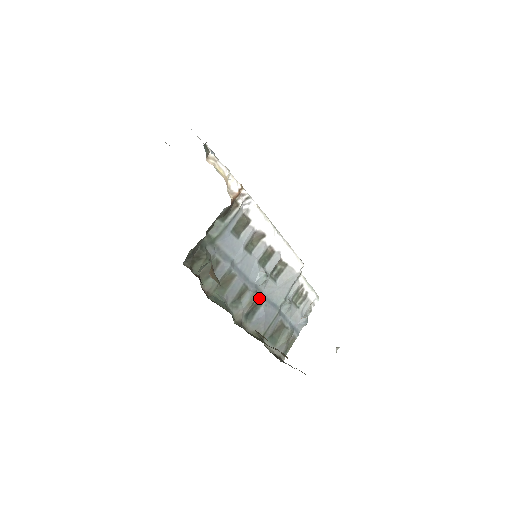
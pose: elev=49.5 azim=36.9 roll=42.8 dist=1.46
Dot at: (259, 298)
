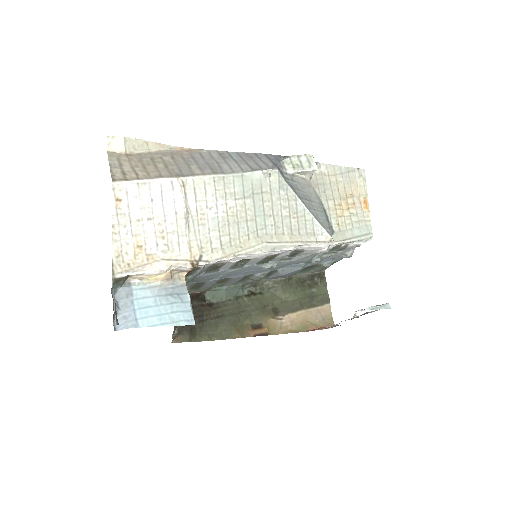
Dot at: (271, 271)
